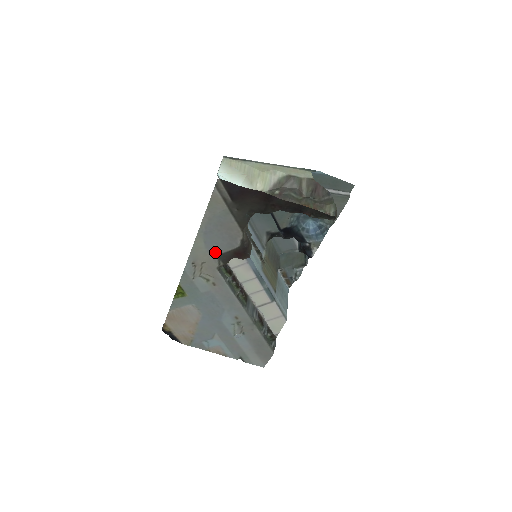
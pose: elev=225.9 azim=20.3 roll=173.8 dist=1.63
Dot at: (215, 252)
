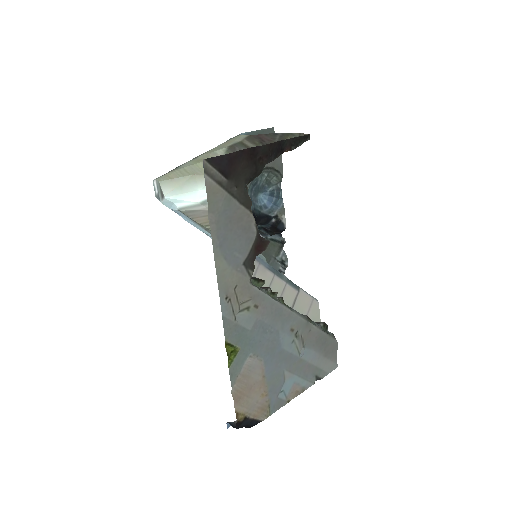
Dot at: (239, 263)
